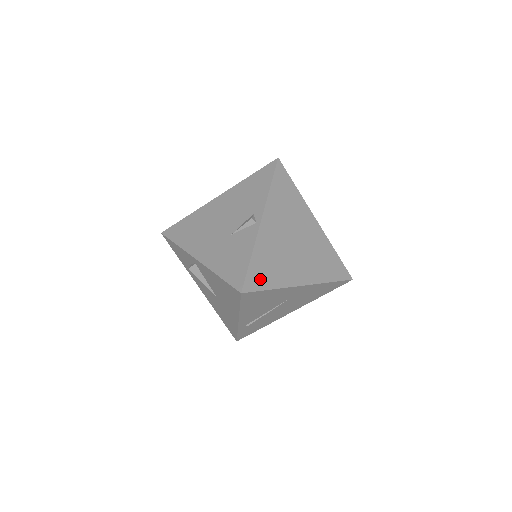
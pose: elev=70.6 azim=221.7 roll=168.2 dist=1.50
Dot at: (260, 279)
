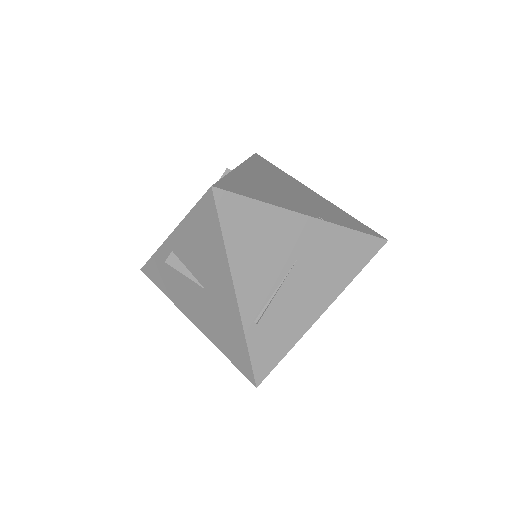
Dot at: (240, 190)
